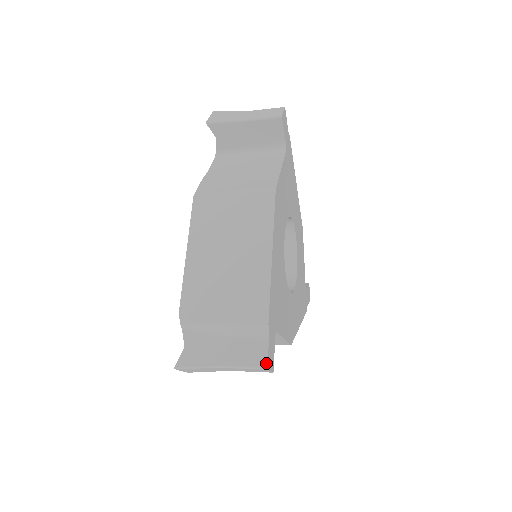
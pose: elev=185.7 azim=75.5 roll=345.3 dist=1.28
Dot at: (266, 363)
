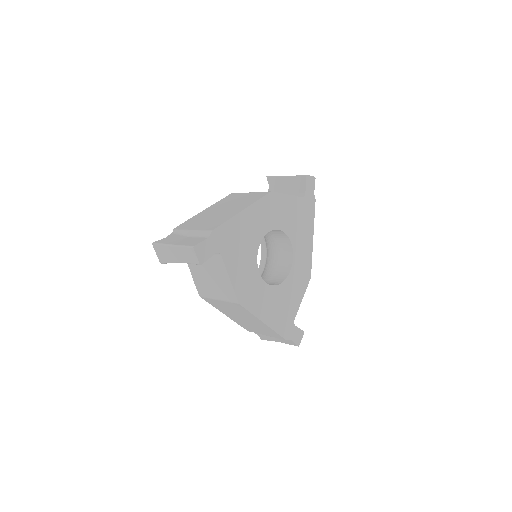
Dot at: (195, 245)
